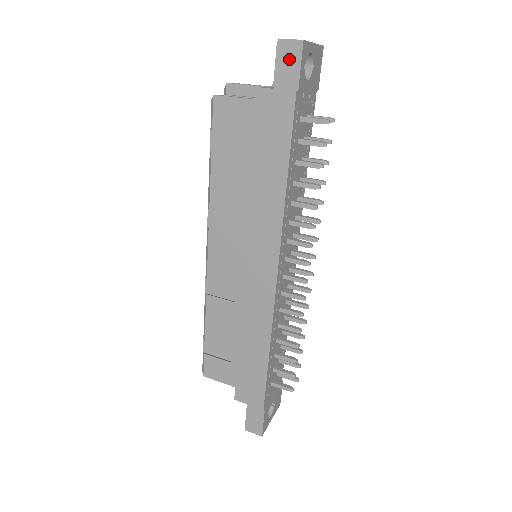
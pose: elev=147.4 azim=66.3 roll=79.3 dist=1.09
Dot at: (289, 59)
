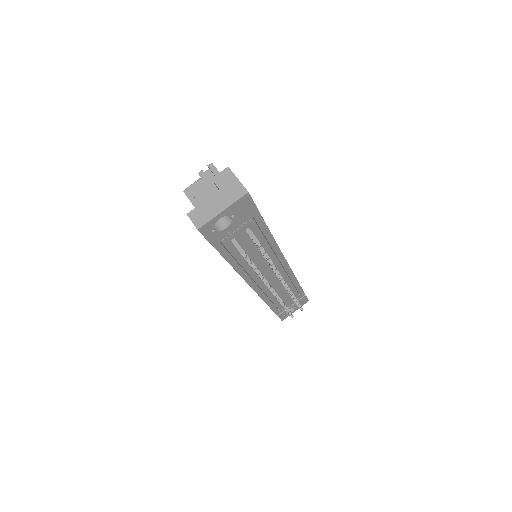
Dot at: occluded
